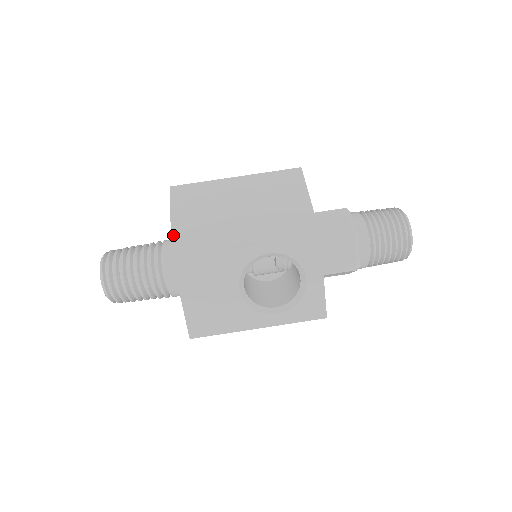
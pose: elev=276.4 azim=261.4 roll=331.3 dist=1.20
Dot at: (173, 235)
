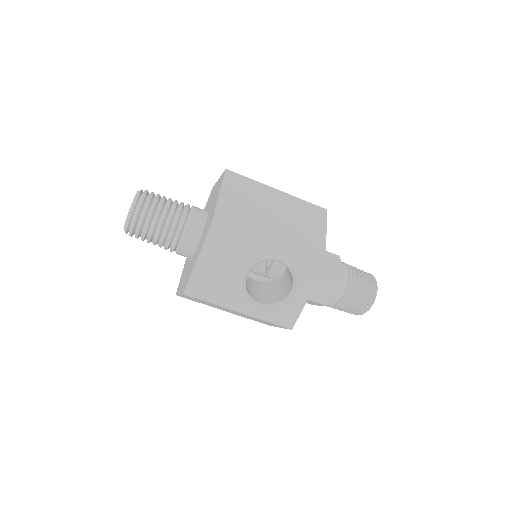
Dot at: (218, 208)
